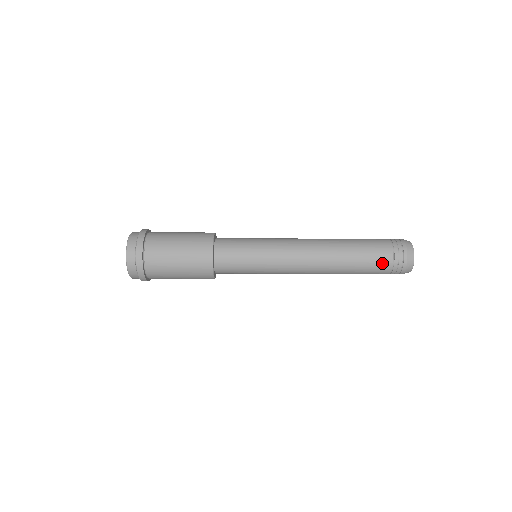
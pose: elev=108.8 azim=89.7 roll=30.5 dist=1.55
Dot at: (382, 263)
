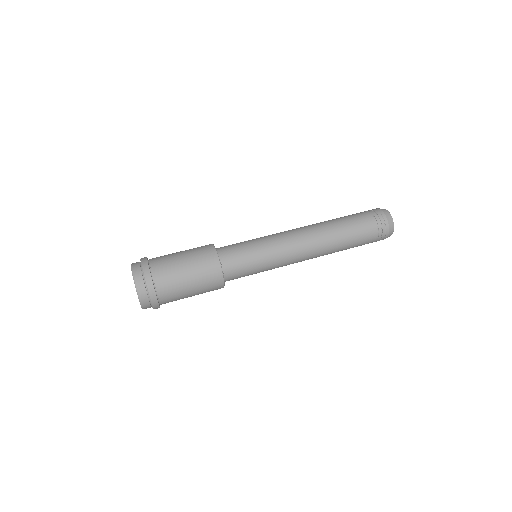
Dot at: (368, 227)
